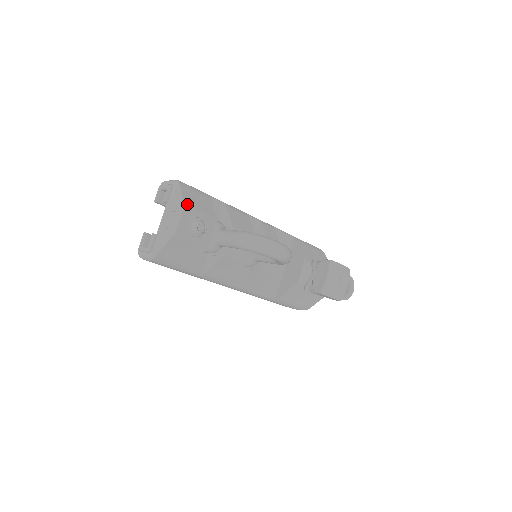
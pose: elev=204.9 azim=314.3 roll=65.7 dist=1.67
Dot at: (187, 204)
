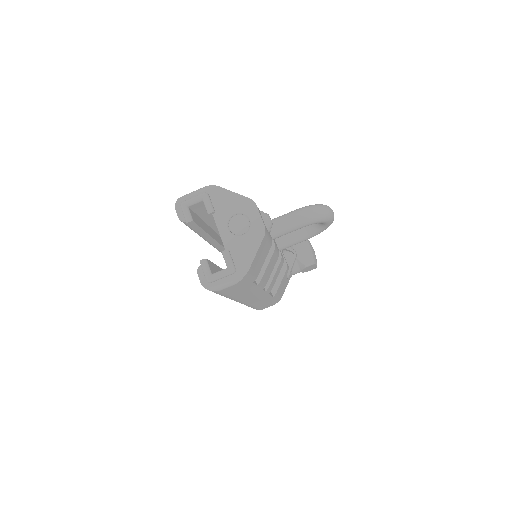
Dot at: (249, 199)
